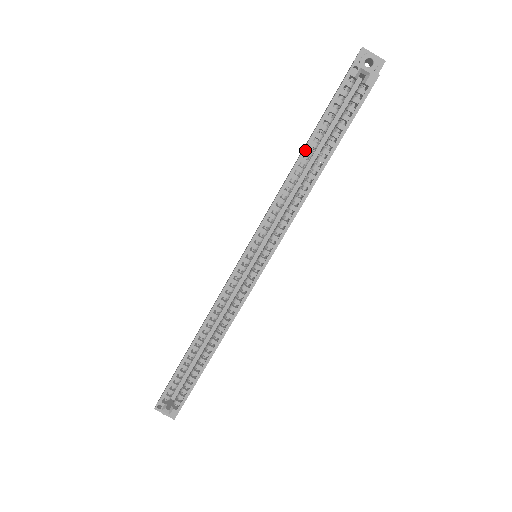
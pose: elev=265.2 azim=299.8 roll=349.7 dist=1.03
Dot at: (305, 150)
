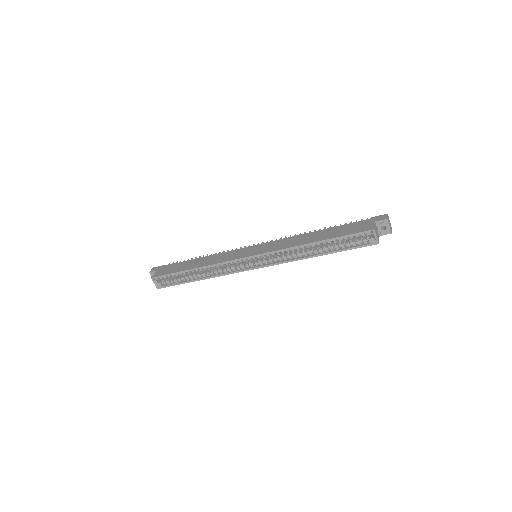
Dot at: (318, 242)
